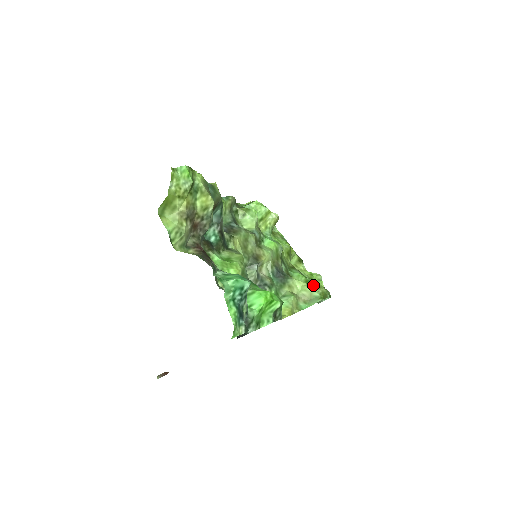
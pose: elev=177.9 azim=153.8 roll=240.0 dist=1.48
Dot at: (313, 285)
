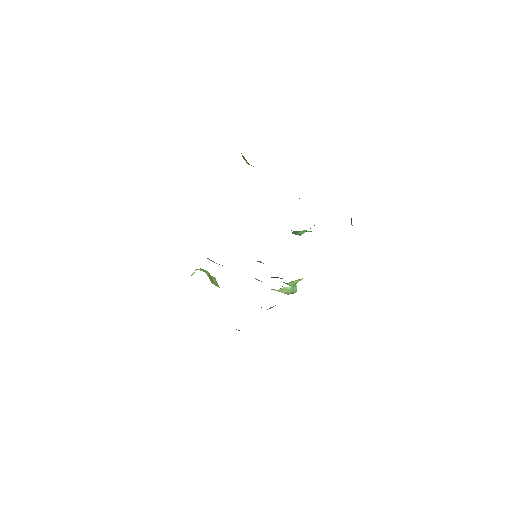
Dot at: occluded
